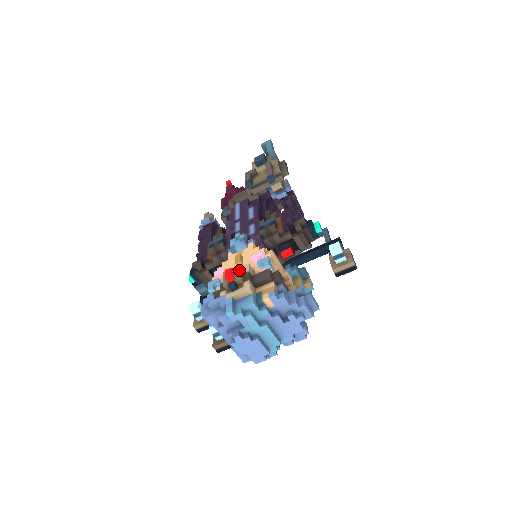
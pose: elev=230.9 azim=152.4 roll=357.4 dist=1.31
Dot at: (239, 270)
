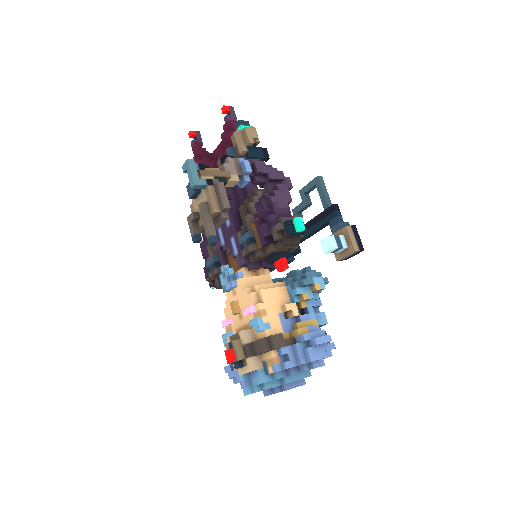
Dot at: (236, 348)
